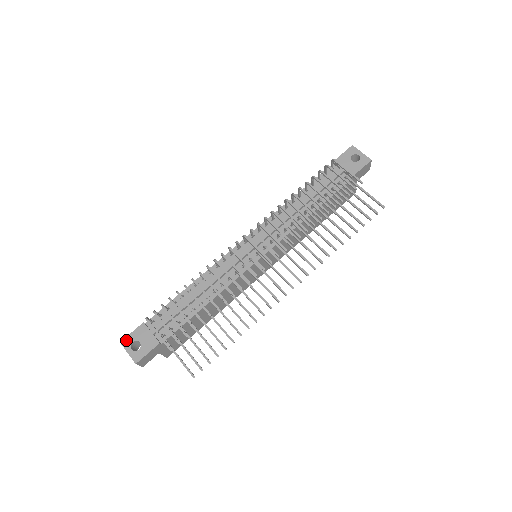
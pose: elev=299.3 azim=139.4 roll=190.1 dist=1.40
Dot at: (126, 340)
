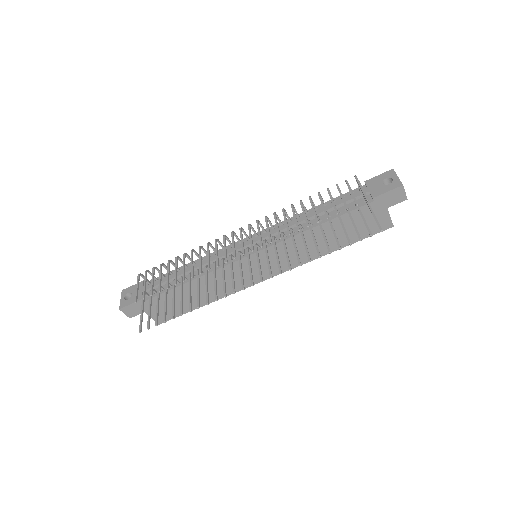
Dot at: (126, 290)
